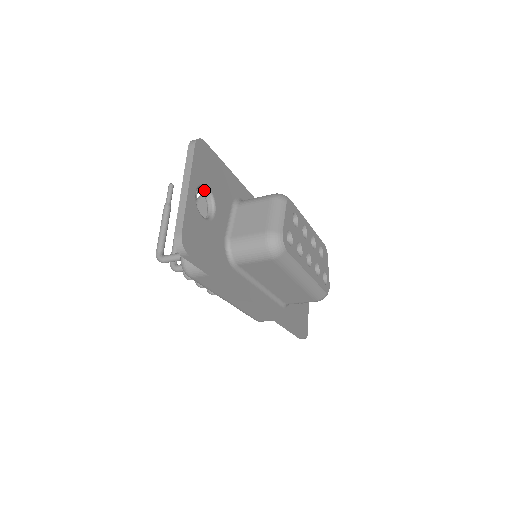
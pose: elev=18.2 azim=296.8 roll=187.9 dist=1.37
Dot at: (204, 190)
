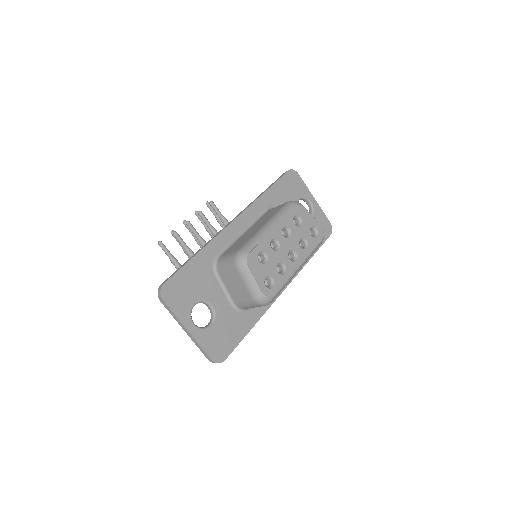
Dot at: (194, 305)
